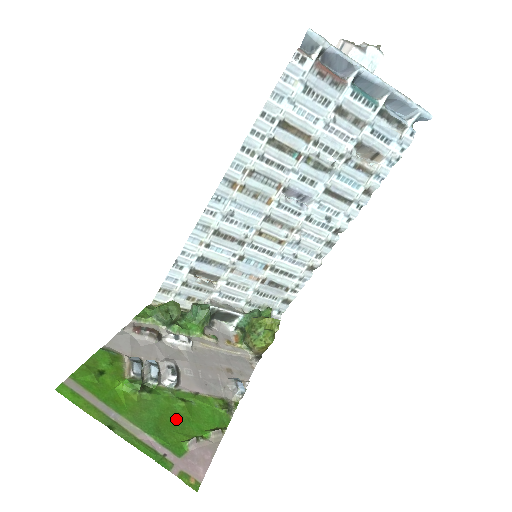
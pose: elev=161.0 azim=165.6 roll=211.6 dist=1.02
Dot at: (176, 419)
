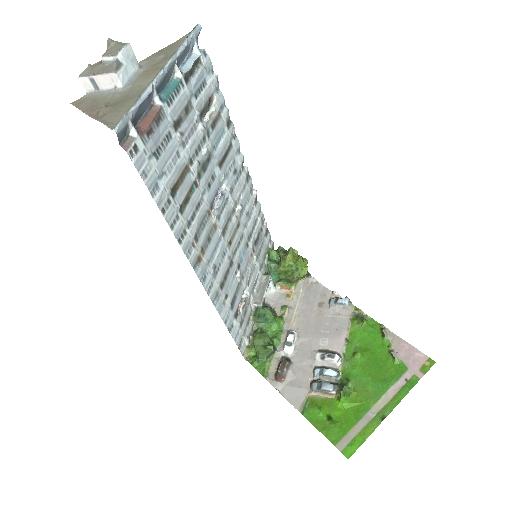
Dot at: (373, 364)
